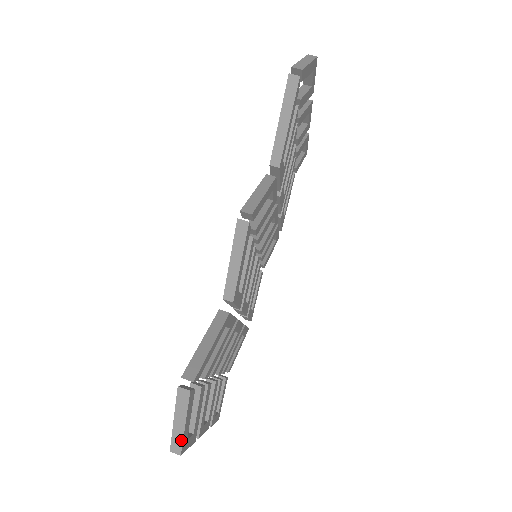
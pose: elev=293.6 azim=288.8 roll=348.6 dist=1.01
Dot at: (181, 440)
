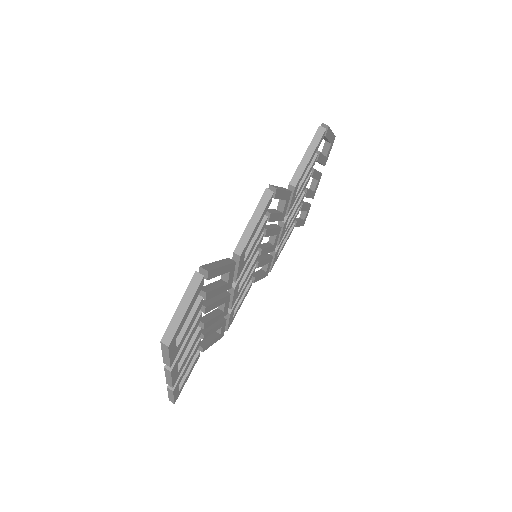
Dot at: (176, 328)
